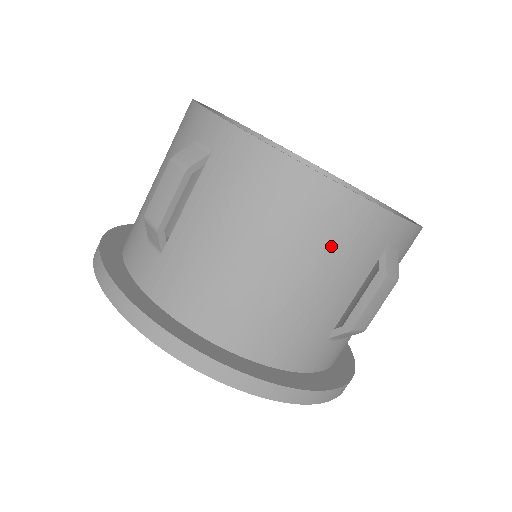
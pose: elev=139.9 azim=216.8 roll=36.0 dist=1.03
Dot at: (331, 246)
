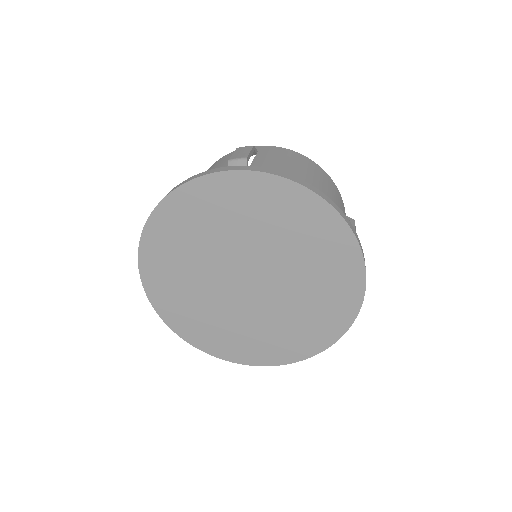
Dot at: (331, 190)
